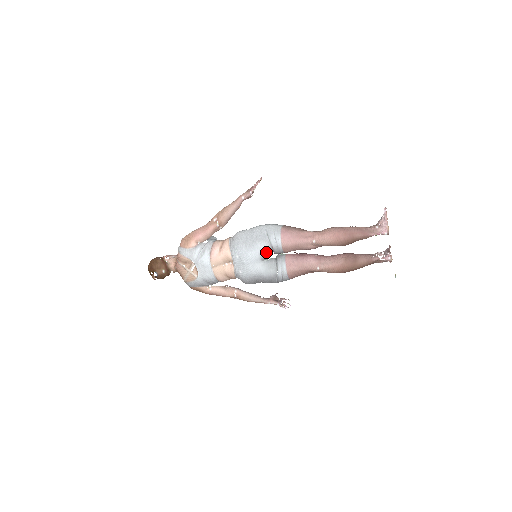
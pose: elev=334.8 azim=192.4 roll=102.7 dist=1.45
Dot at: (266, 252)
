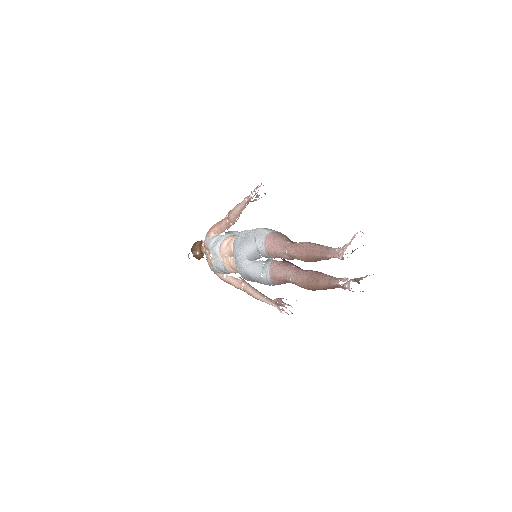
Dot at: (251, 253)
